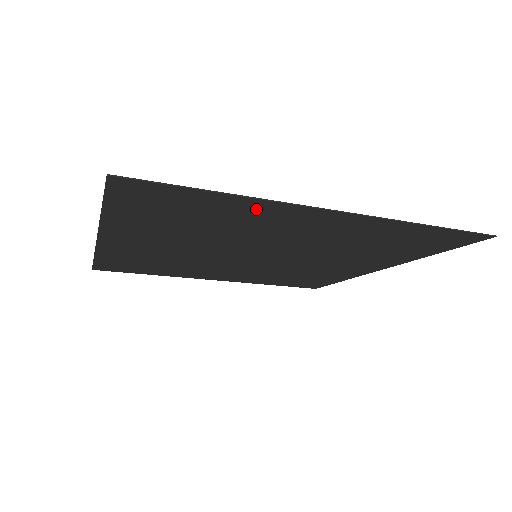
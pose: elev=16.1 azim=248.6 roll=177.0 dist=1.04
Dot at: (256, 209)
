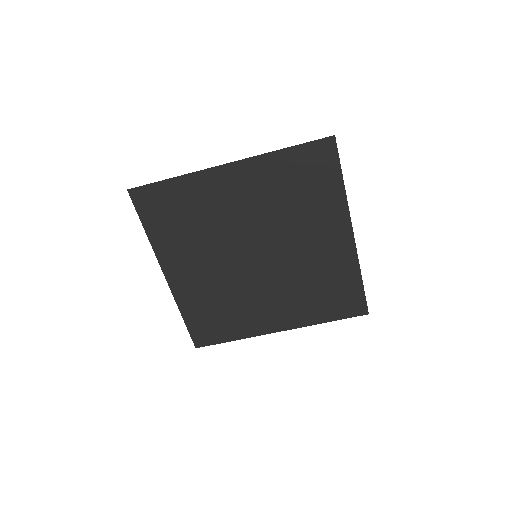
Dot at: (197, 185)
